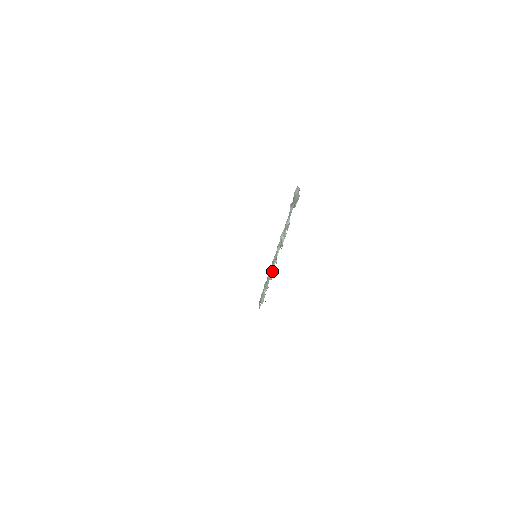
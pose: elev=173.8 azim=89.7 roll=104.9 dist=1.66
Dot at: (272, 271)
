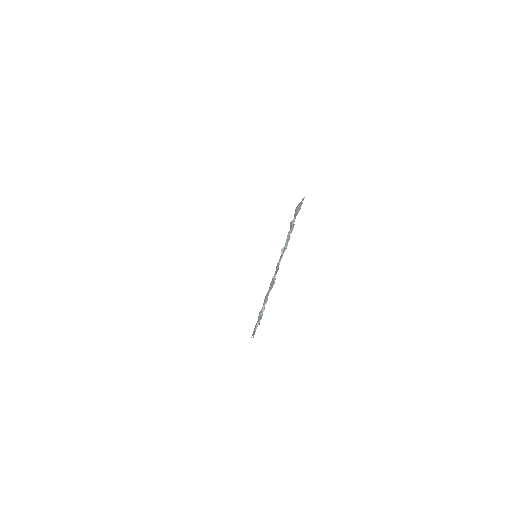
Dot at: (273, 282)
